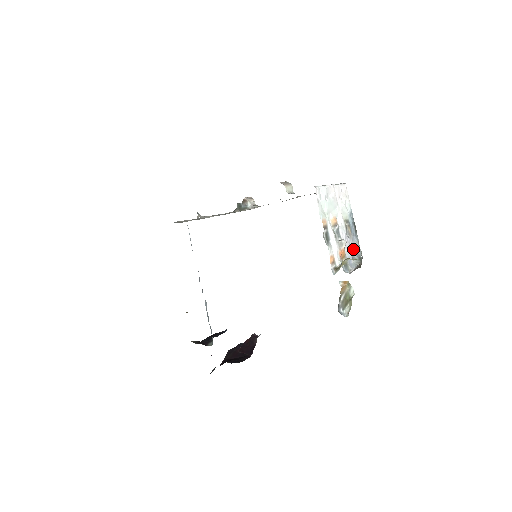
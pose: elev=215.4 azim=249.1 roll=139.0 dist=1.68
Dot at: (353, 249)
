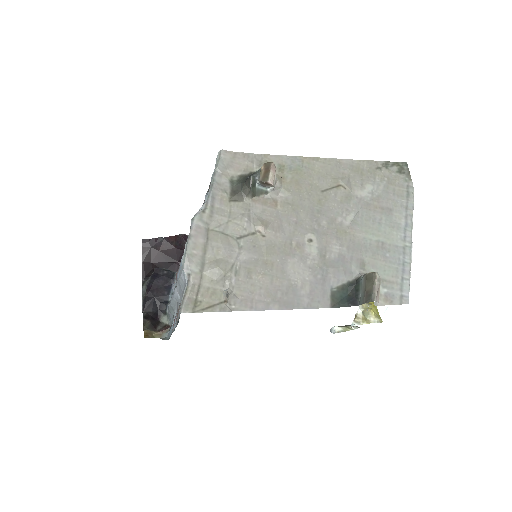
Dot at: occluded
